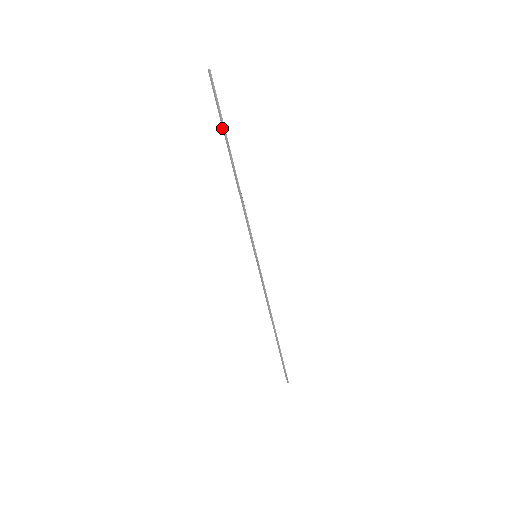
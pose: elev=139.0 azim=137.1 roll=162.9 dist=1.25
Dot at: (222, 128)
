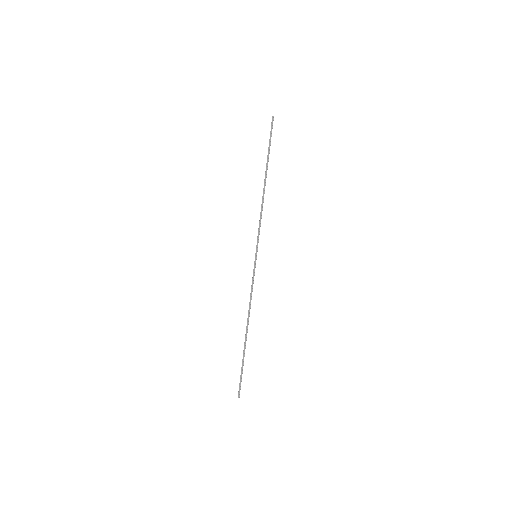
Dot at: occluded
